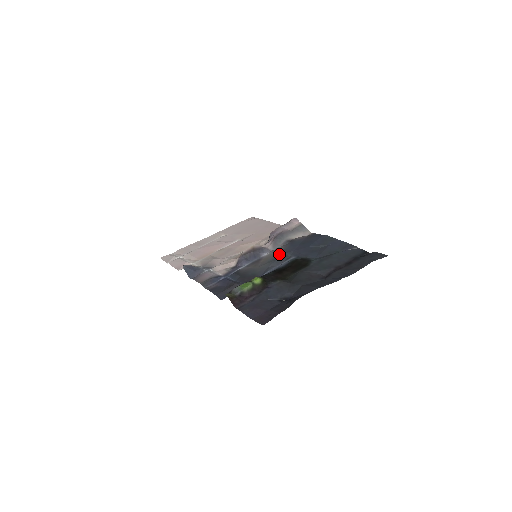
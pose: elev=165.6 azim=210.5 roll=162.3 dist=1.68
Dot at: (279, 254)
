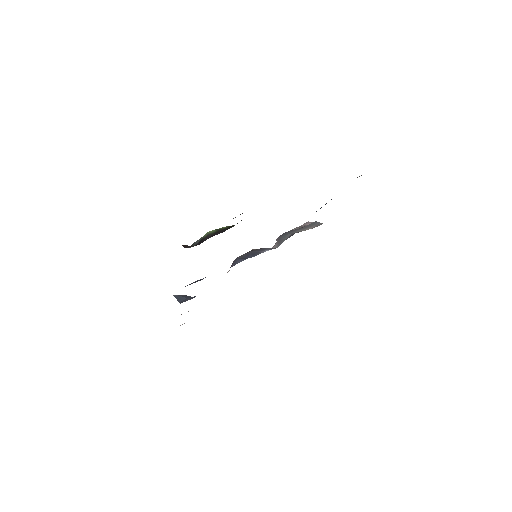
Dot at: occluded
